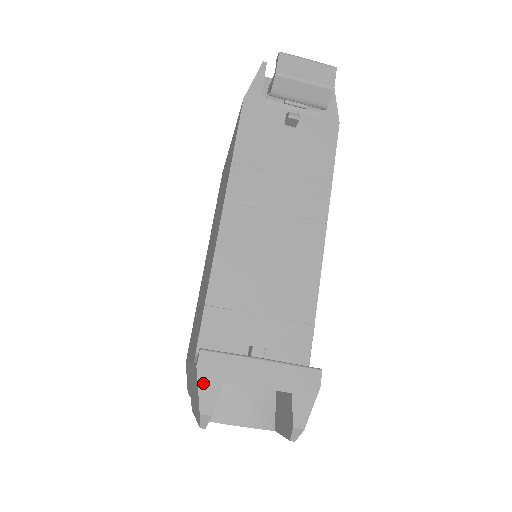
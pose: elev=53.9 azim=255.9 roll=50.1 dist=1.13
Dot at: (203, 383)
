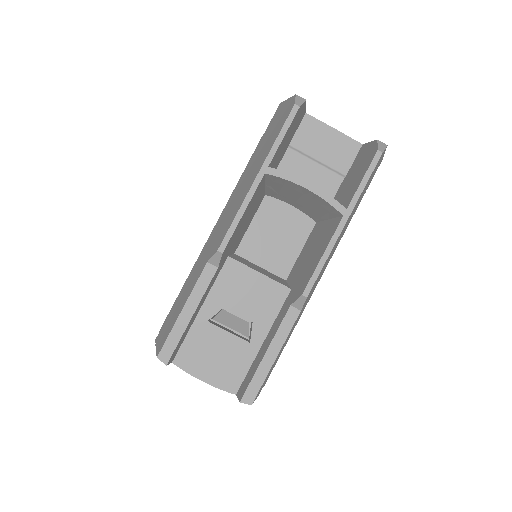
Dot at: occluded
